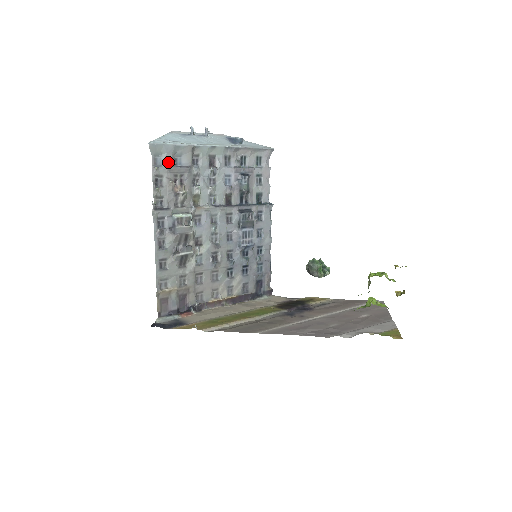
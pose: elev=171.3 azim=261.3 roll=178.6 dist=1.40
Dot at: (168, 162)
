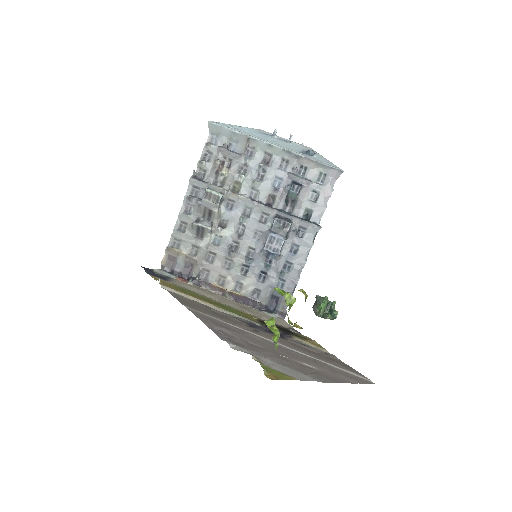
Dot at: (222, 144)
